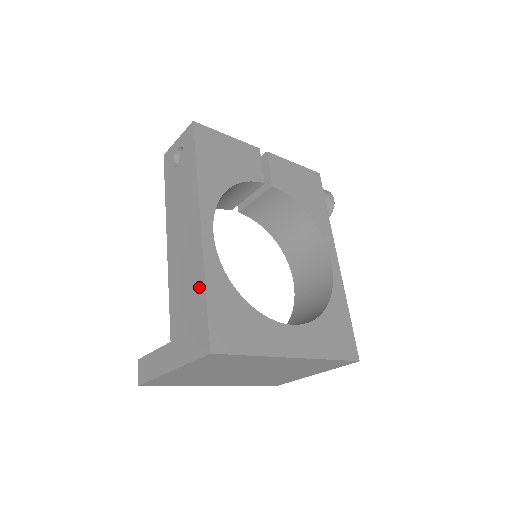
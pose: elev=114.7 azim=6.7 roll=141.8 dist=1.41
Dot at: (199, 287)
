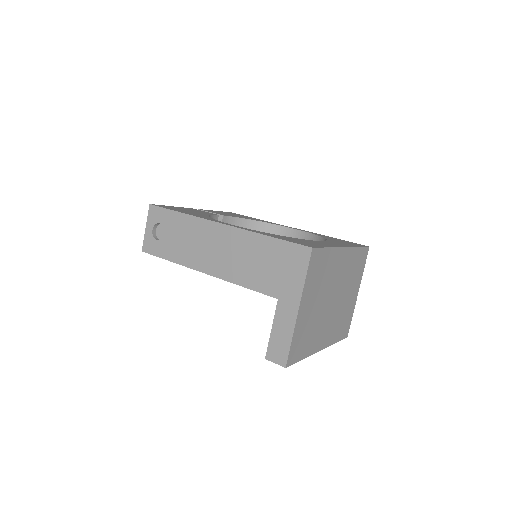
Dot at: (262, 243)
